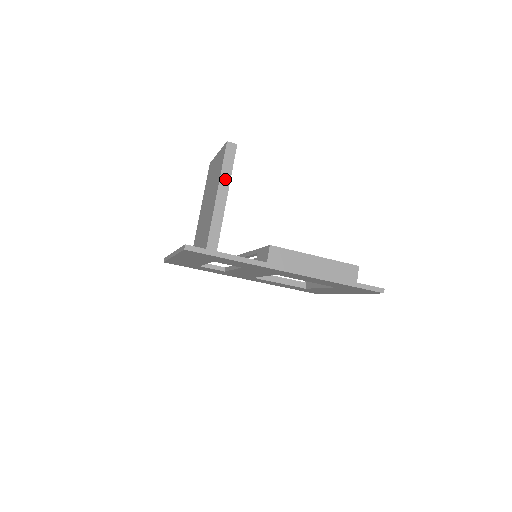
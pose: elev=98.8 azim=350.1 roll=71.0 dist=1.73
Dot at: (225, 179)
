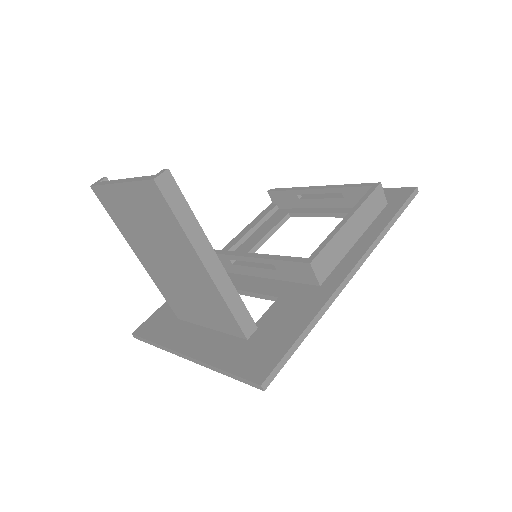
Dot at: (195, 235)
